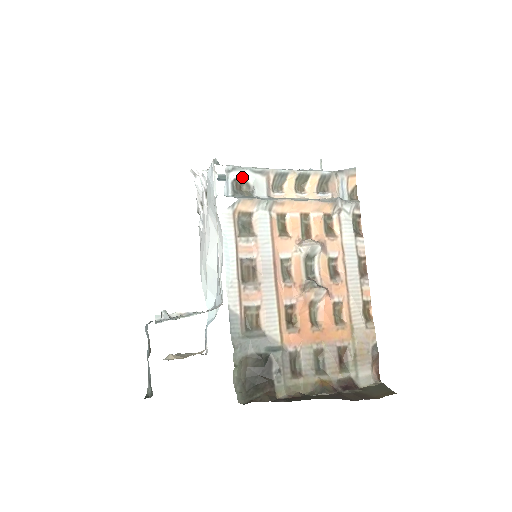
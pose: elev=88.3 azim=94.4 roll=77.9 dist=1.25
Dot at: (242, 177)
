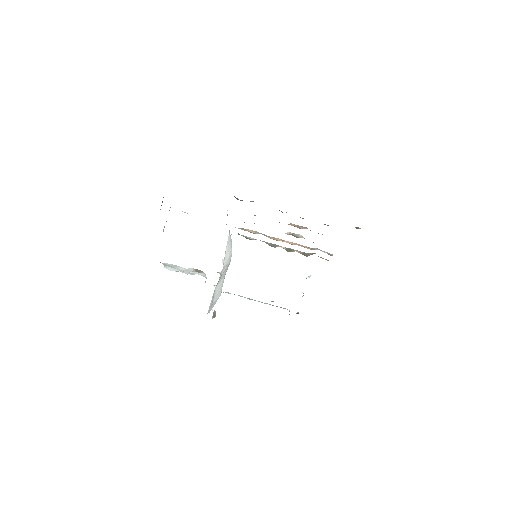
Dot at: (248, 238)
